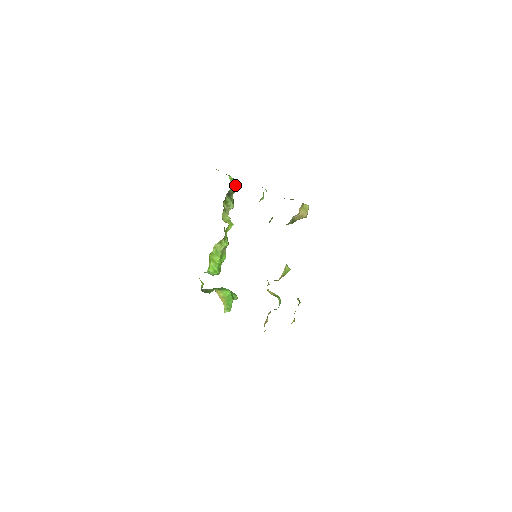
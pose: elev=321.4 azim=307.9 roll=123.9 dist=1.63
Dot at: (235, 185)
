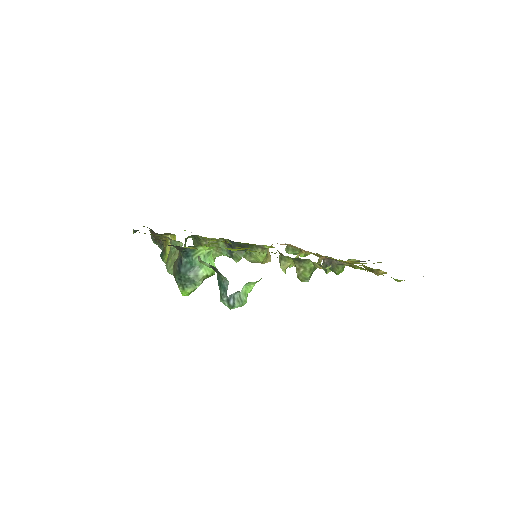
Dot at: occluded
